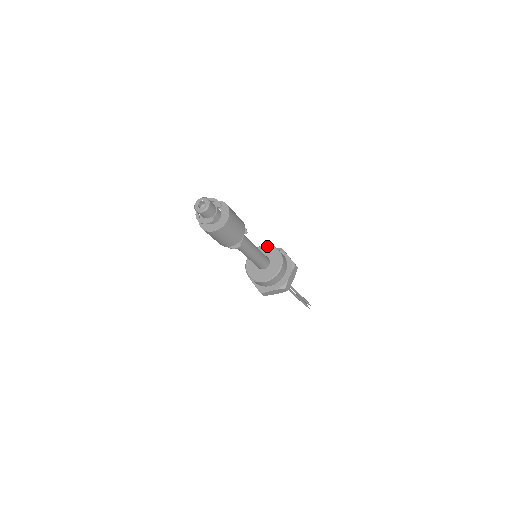
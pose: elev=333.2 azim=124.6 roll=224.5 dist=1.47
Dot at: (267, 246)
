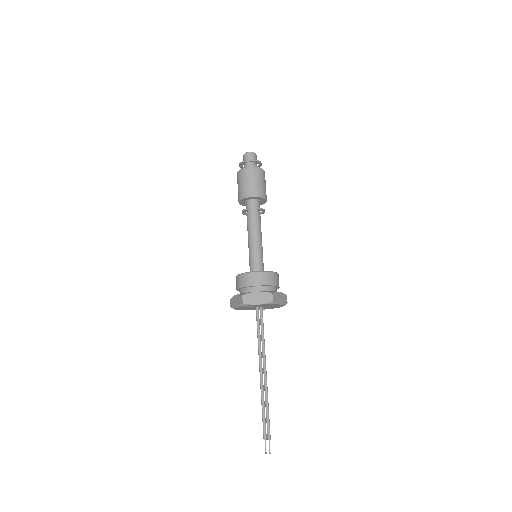
Dot at: occluded
